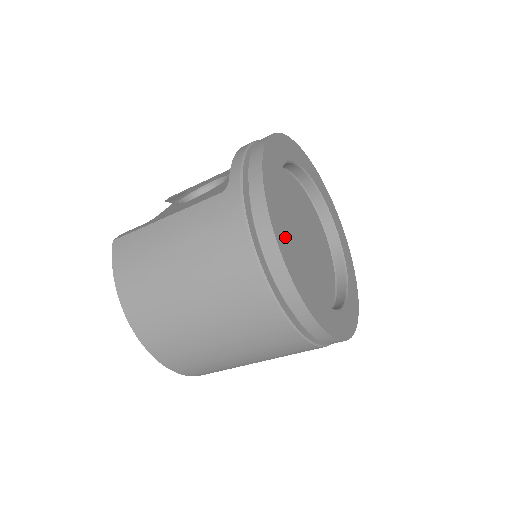
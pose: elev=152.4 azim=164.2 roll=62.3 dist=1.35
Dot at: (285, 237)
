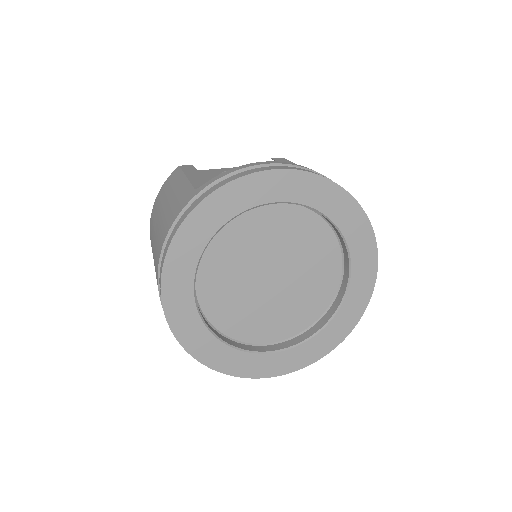
Dot at: (189, 259)
